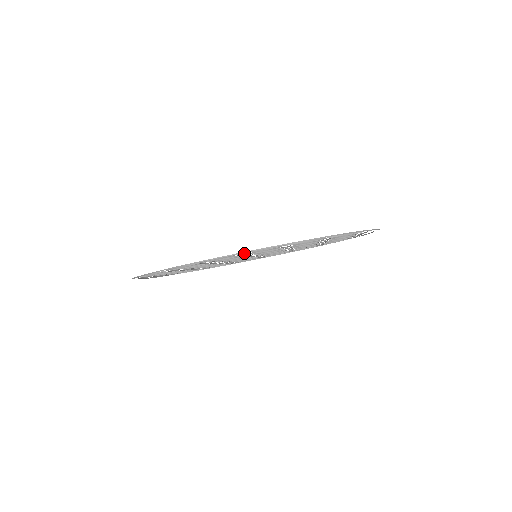
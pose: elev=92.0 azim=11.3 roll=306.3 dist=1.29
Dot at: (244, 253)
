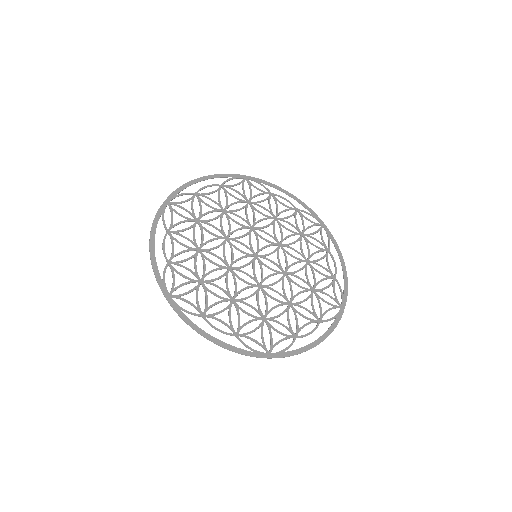
Dot at: occluded
